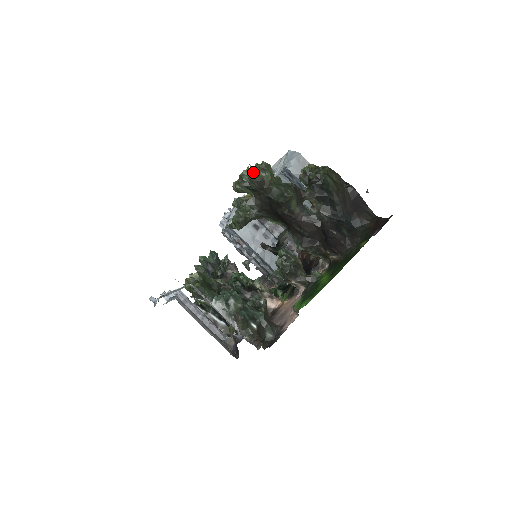
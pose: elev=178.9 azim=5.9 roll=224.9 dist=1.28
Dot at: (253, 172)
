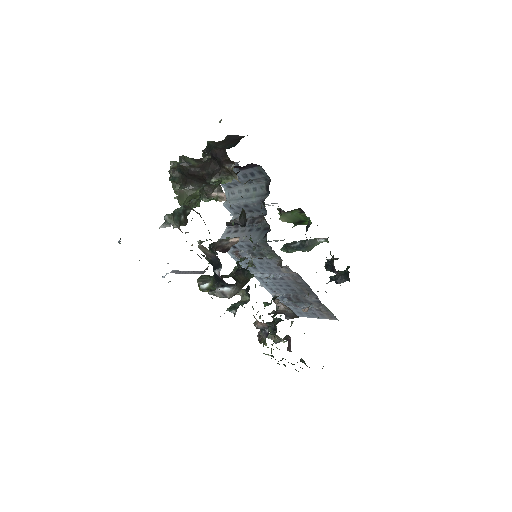
Dot at: occluded
